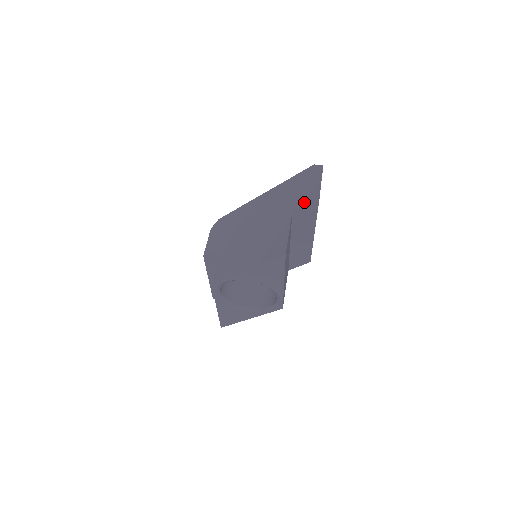
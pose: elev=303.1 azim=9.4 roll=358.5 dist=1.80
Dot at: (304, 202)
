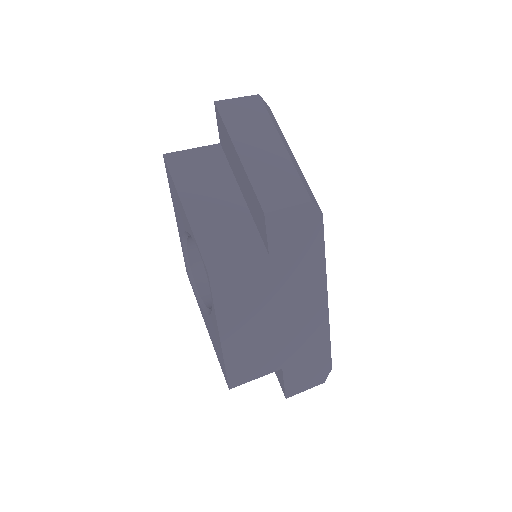
Dot at: occluded
